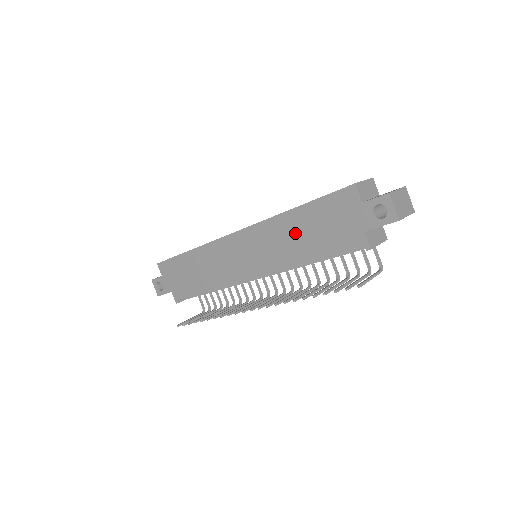
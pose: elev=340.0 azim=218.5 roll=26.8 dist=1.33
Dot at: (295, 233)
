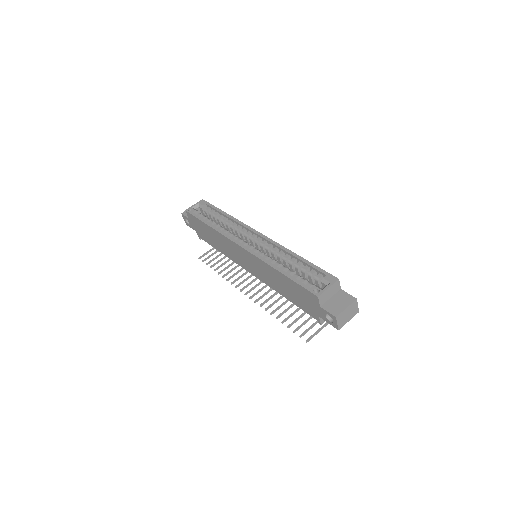
Dot at: (279, 281)
